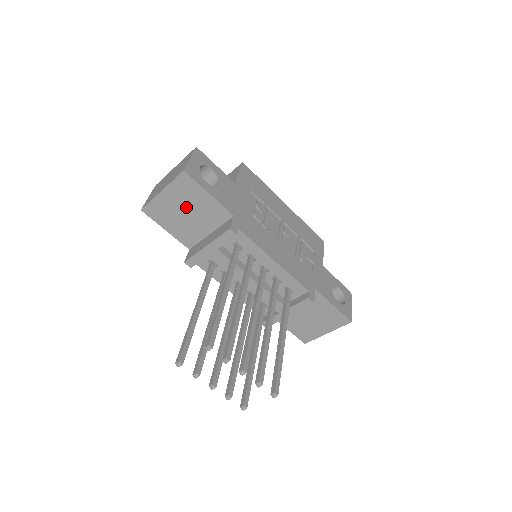
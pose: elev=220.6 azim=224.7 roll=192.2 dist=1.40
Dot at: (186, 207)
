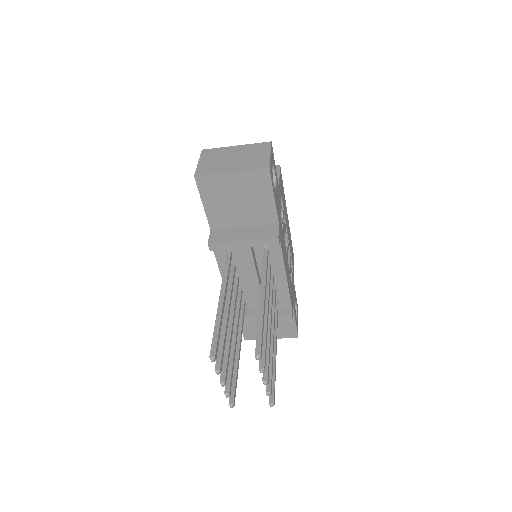
Dot at: (242, 196)
